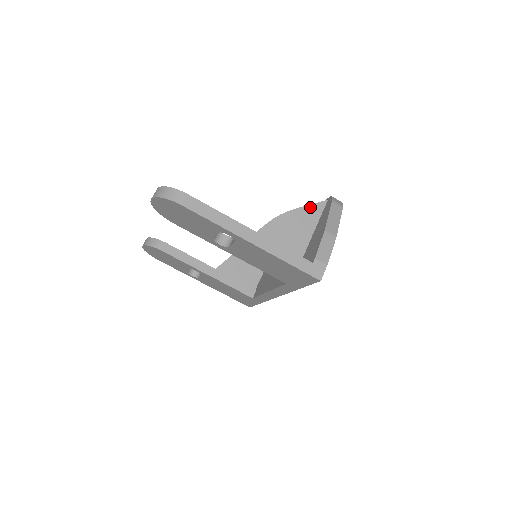
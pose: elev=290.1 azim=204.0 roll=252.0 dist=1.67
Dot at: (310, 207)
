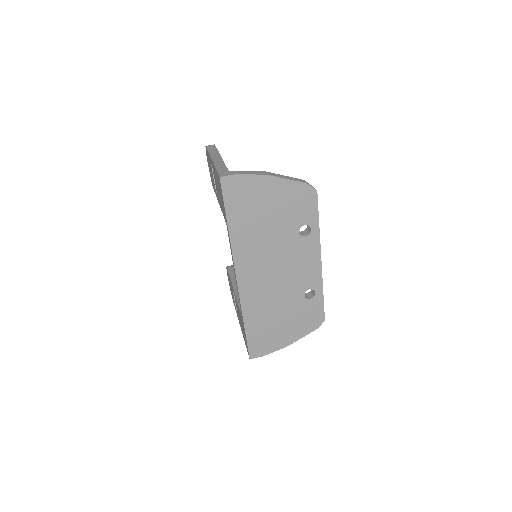
Dot at: occluded
